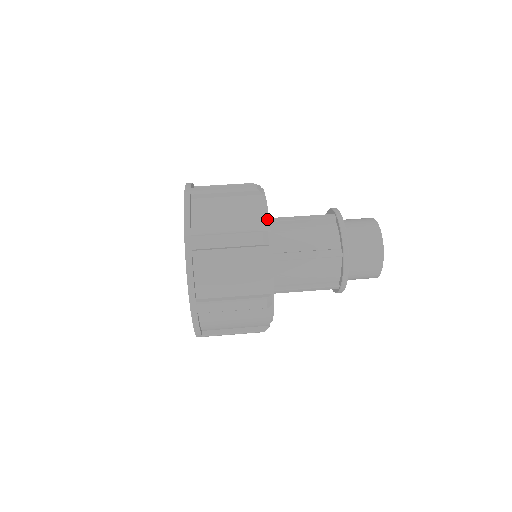
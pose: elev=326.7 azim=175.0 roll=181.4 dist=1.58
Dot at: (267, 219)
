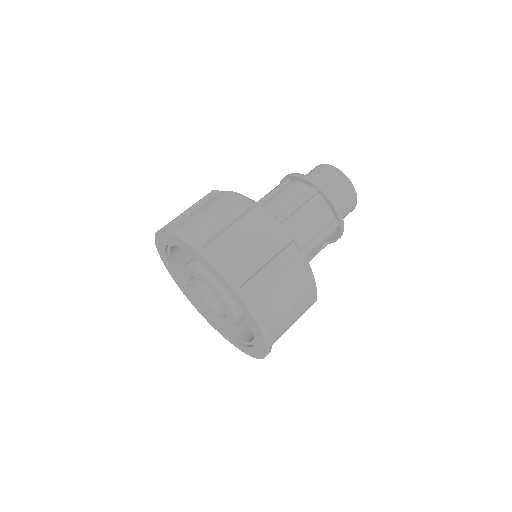
Dot at: occluded
